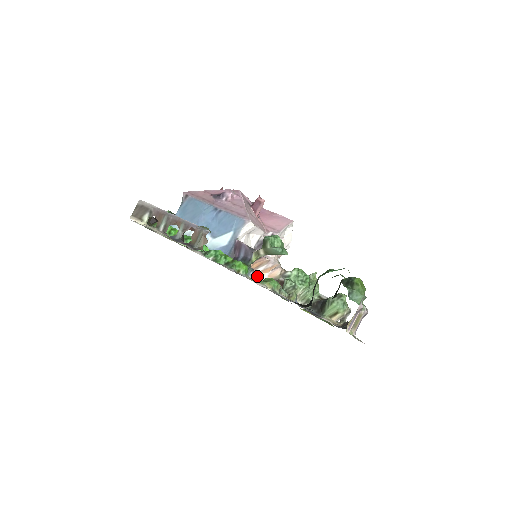
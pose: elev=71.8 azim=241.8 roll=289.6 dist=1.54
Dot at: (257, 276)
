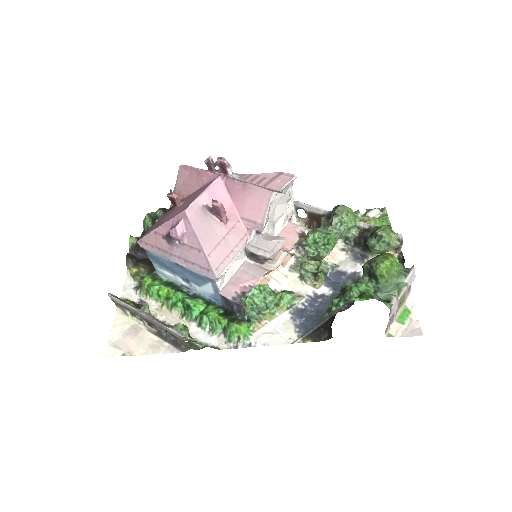
Dot at: (268, 284)
